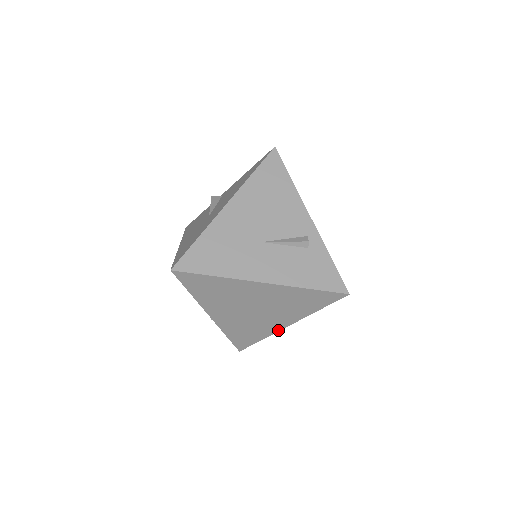
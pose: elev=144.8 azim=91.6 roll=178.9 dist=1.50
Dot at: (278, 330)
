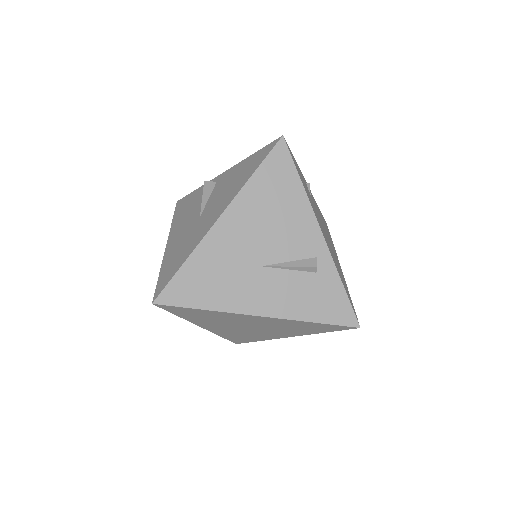
Dot at: (278, 338)
